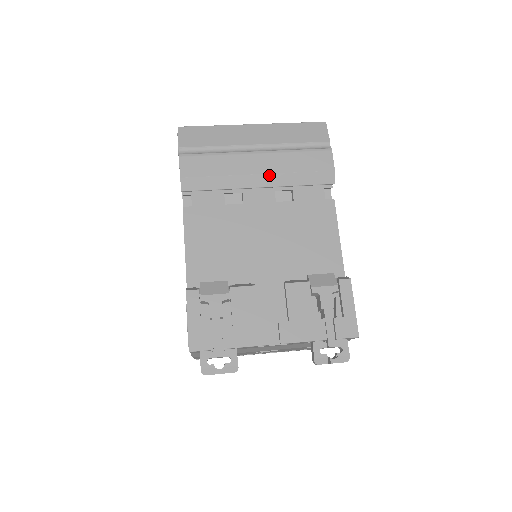
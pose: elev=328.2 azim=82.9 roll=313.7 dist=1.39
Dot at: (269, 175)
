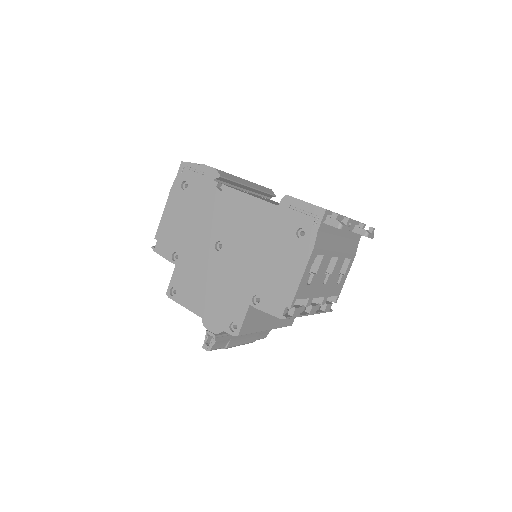
Dot at: (250, 182)
